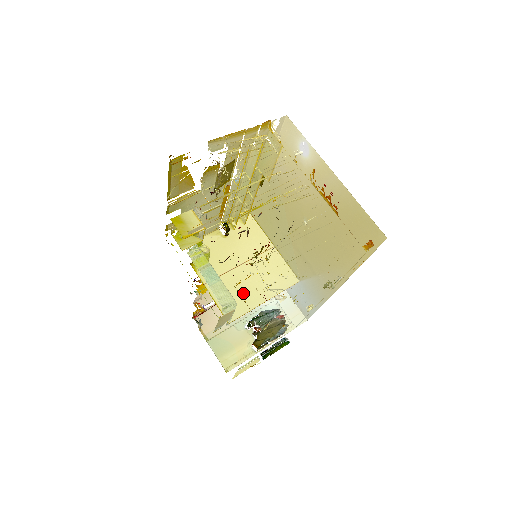
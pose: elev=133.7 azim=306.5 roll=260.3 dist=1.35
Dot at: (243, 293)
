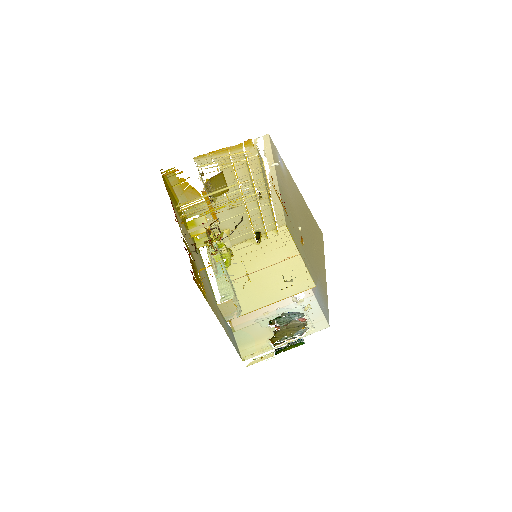
Dot at: (260, 292)
